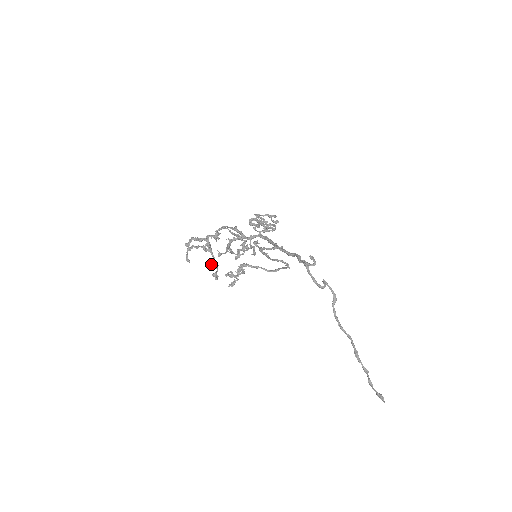
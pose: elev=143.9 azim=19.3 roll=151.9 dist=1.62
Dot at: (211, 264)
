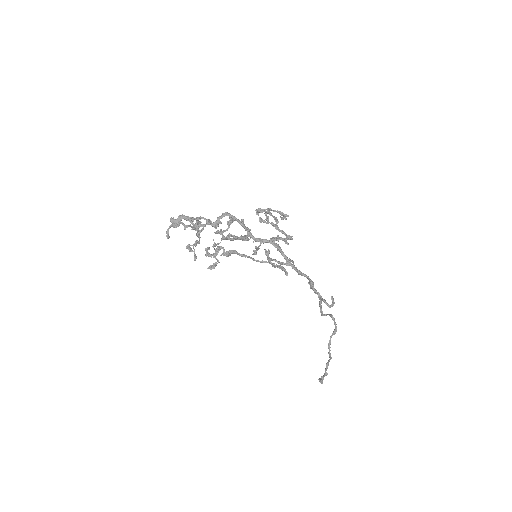
Dot at: (195, 245)
